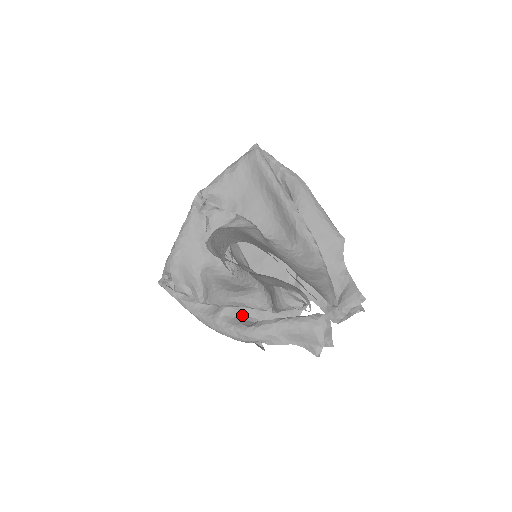
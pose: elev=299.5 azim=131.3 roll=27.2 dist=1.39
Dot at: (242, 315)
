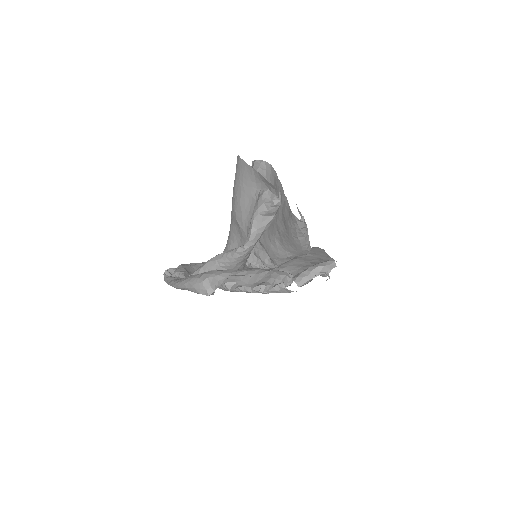
Dot at: occluded
